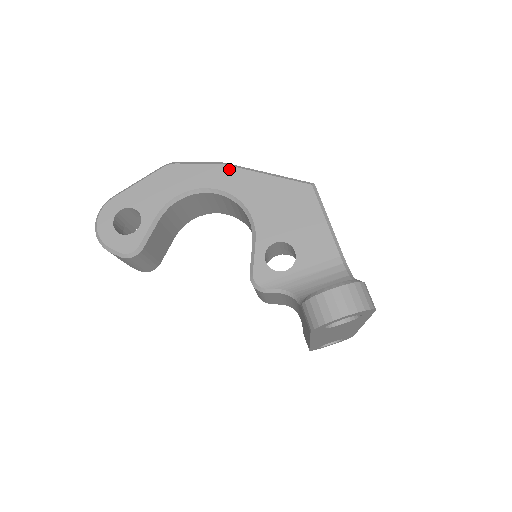
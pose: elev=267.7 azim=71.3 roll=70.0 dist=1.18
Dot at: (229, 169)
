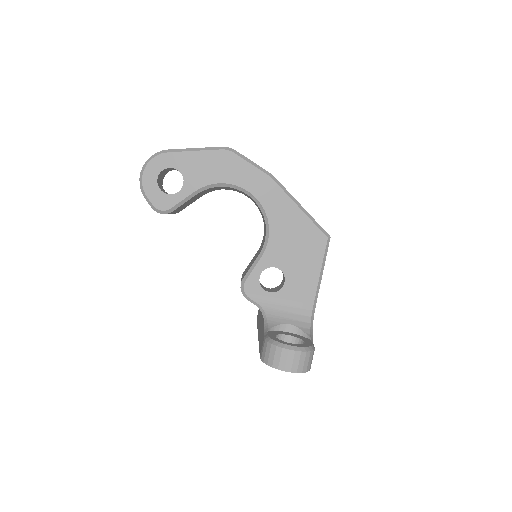
Dot at: (274, 185)
